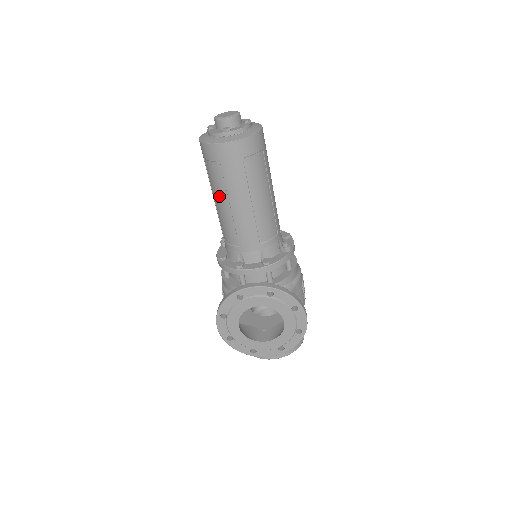
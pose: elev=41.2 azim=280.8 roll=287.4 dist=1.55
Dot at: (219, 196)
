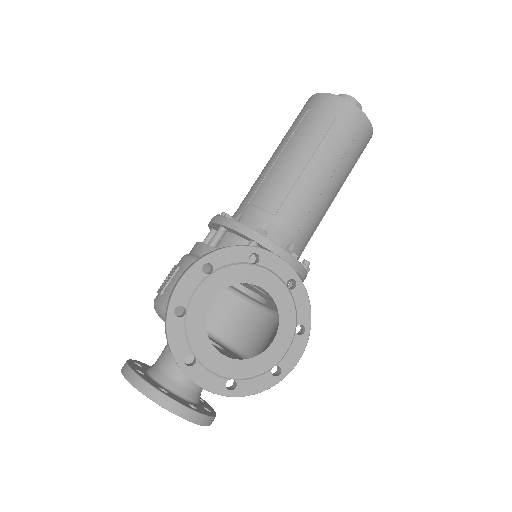
Dot at: (300, 149)
